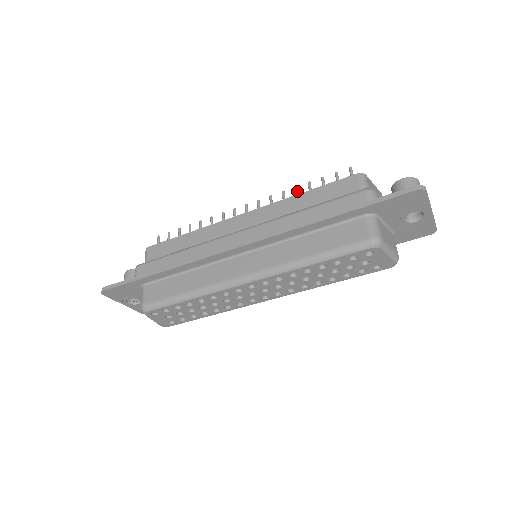
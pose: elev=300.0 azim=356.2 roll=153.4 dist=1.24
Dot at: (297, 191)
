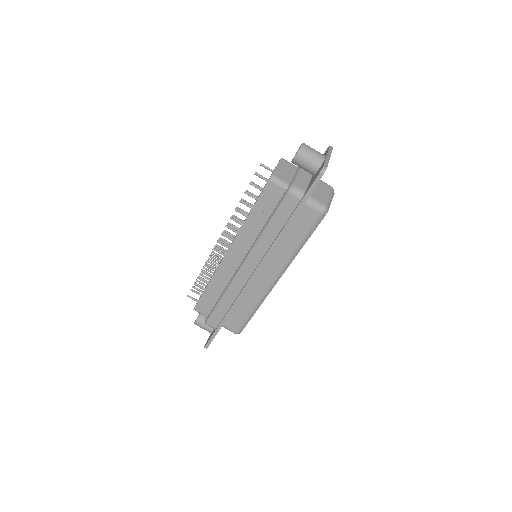
Dot at: (239, 212)
